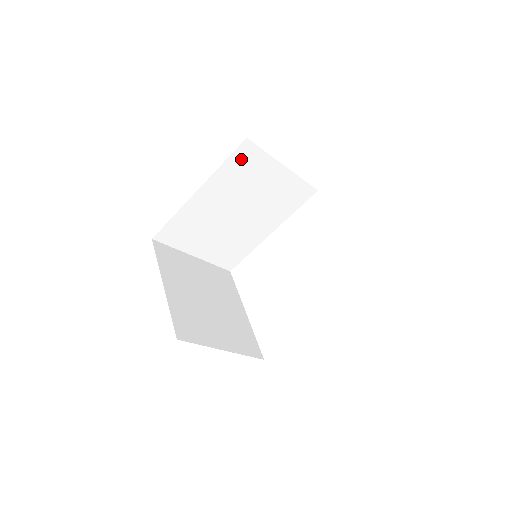
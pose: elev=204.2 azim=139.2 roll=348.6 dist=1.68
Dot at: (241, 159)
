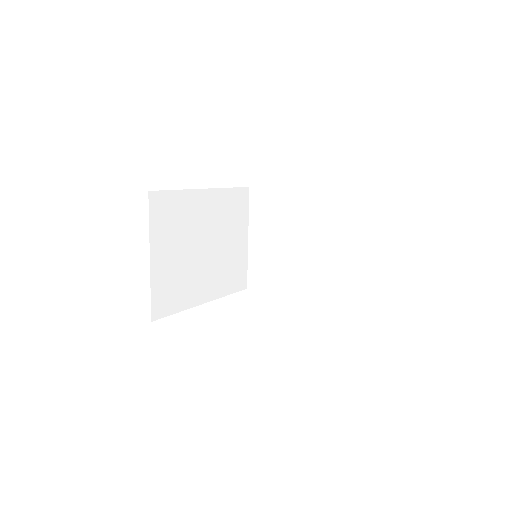
Dot at: (238, 199)
